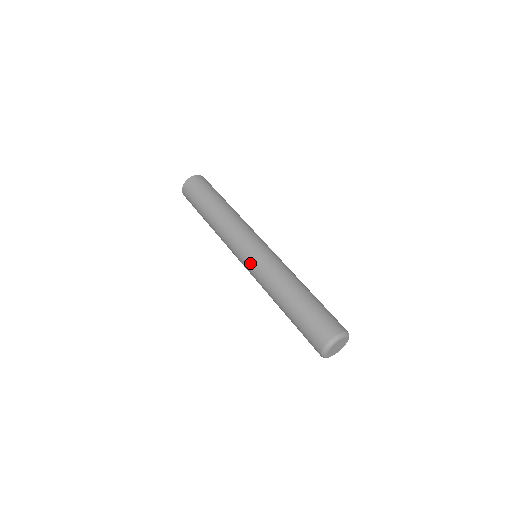
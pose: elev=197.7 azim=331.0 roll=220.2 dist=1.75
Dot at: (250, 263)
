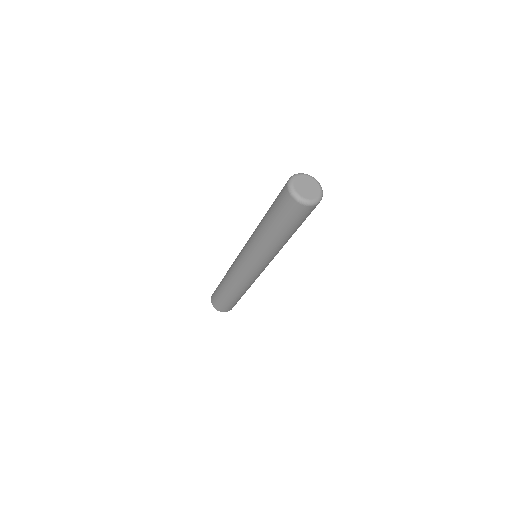
Dot at: (244, 251)
